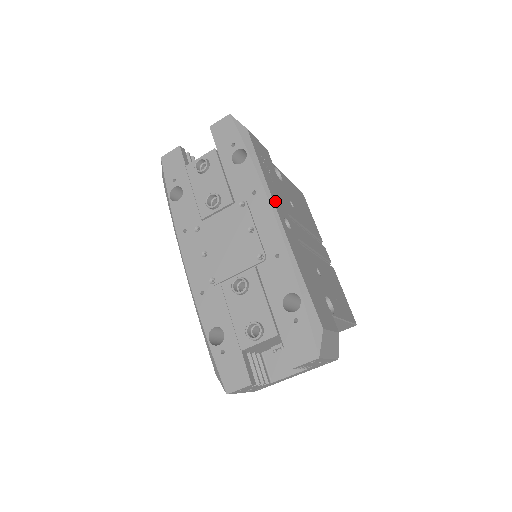
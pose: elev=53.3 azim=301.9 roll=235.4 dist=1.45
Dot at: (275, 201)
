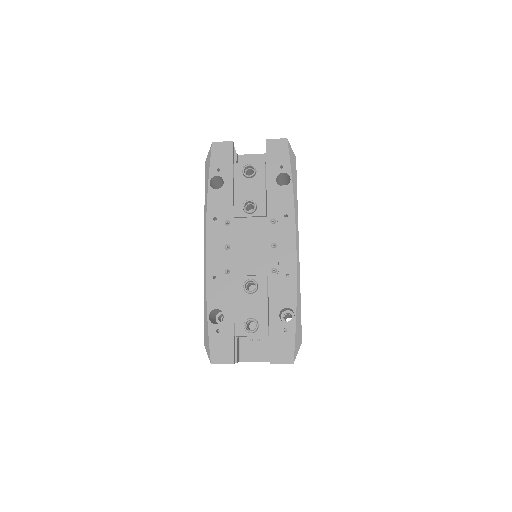
Dot at: occluded
